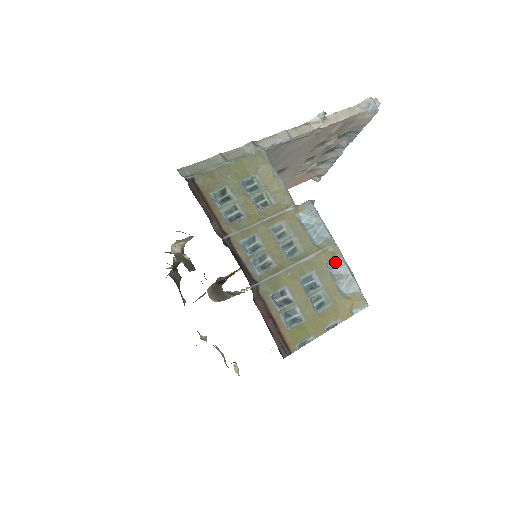
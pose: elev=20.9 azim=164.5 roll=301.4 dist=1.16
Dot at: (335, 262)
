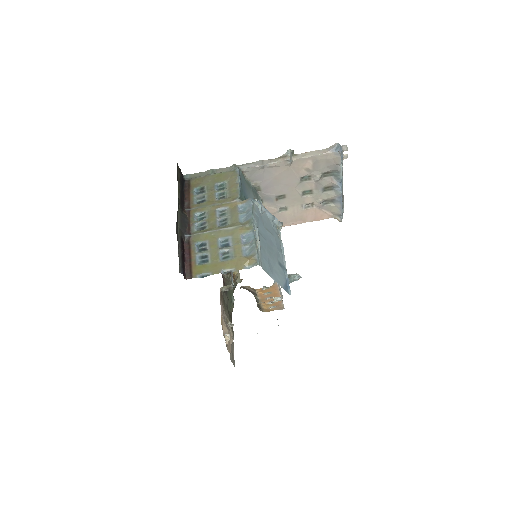
Dot at: (248, 234)
